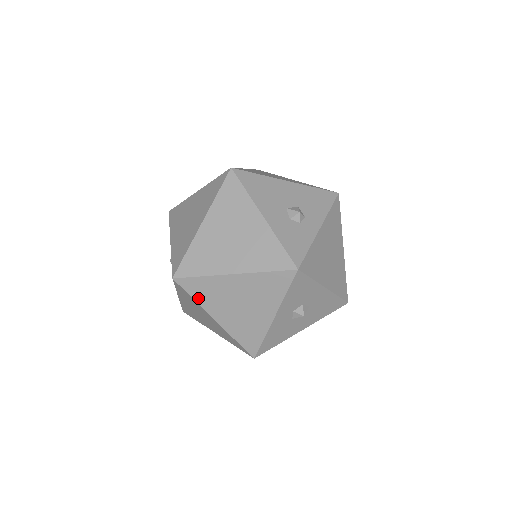
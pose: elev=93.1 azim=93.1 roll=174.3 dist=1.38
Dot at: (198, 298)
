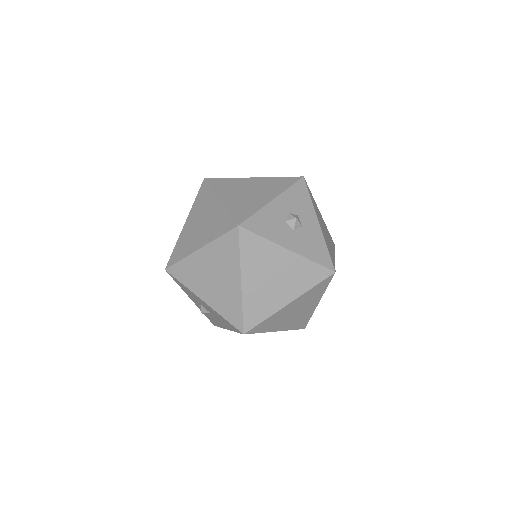
Dot at: (216, 188)
